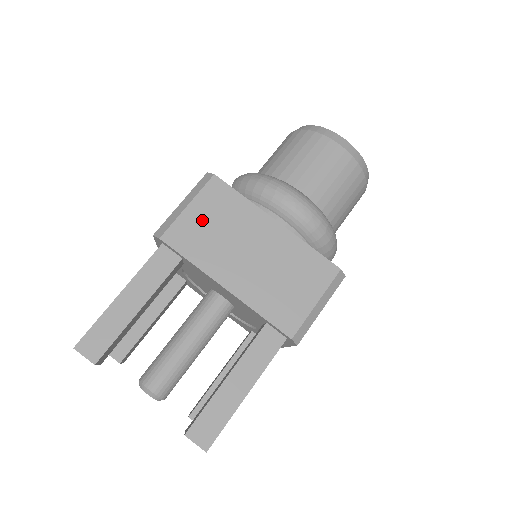
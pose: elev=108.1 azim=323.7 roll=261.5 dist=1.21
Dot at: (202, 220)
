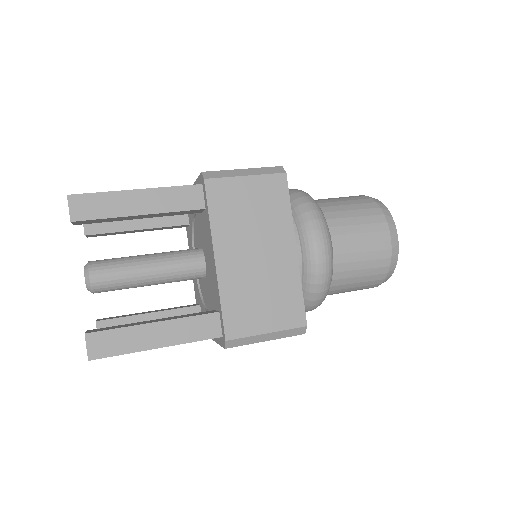
Dot at: occluded
